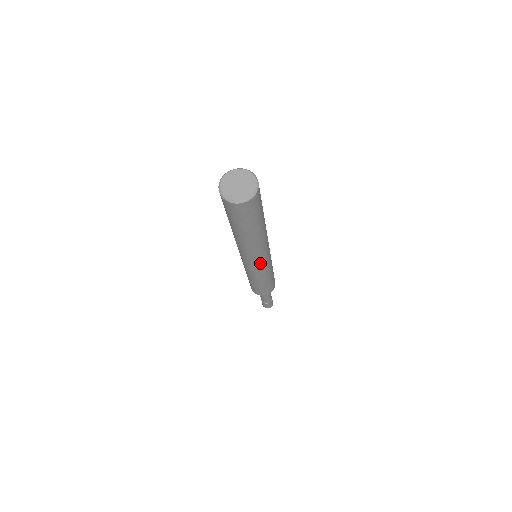
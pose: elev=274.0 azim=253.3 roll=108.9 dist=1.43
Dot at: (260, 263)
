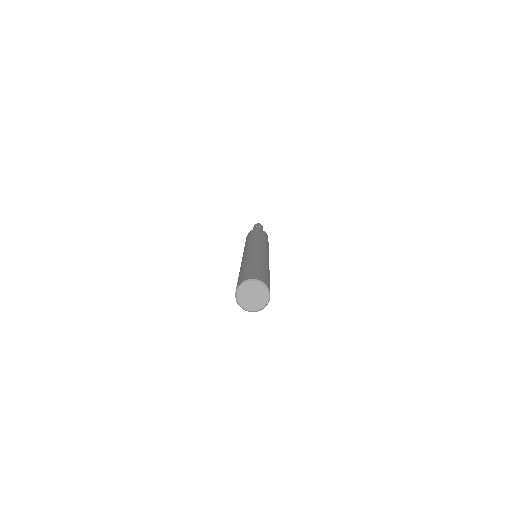
Dot at: occluded
